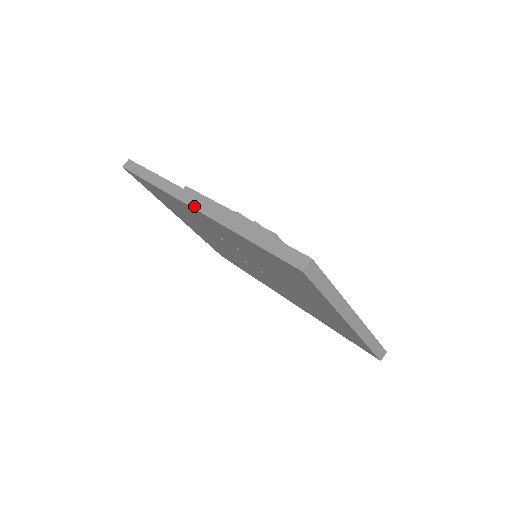
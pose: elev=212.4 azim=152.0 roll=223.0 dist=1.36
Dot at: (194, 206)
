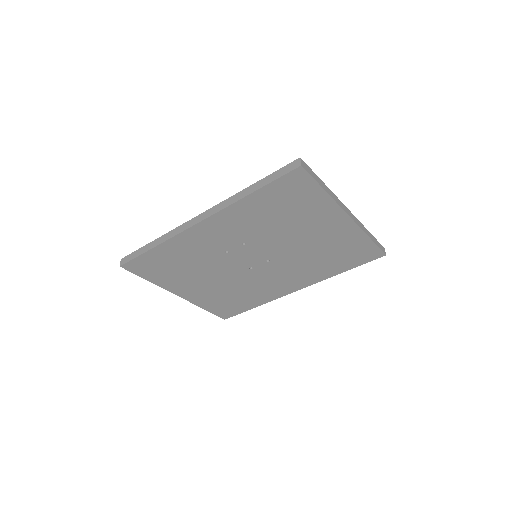
Dot at: (200, 220)
